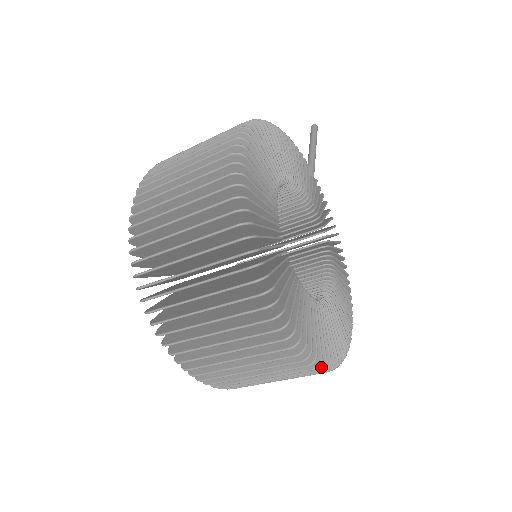
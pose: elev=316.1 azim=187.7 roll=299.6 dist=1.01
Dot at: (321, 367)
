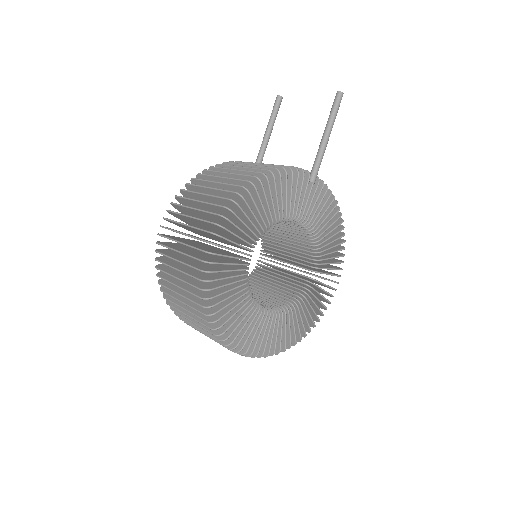
Dot at: (282, 351)
